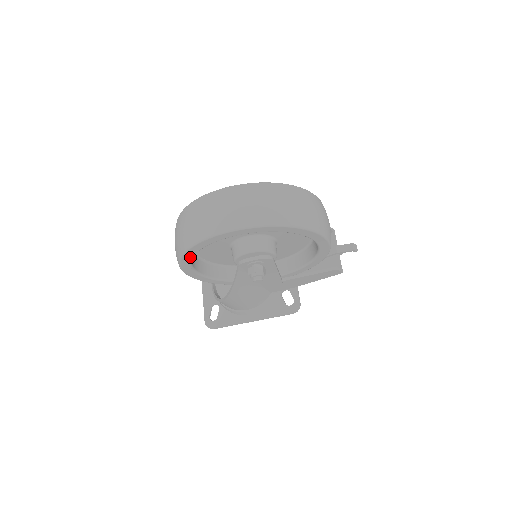
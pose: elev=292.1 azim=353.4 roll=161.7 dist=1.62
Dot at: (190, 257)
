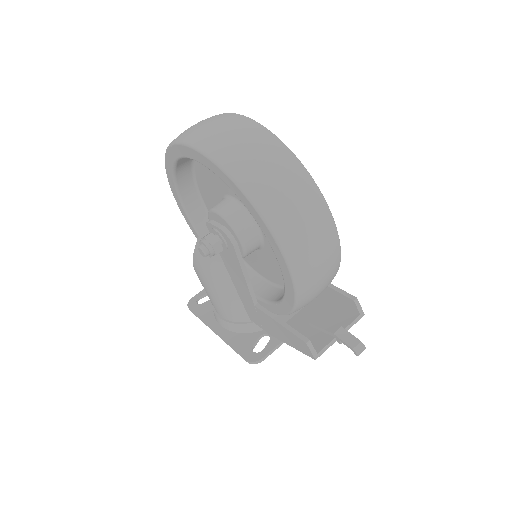
Dot at: (171, 171)
